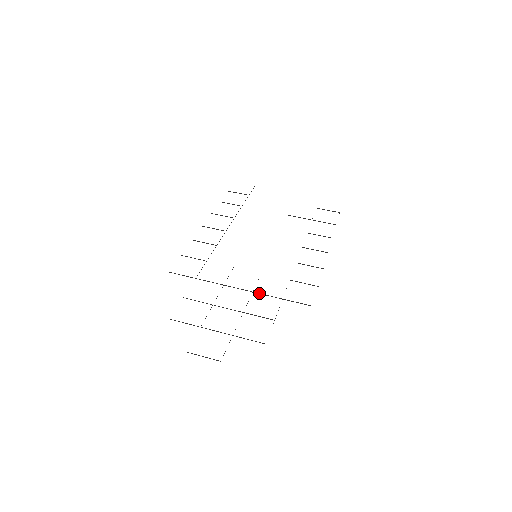
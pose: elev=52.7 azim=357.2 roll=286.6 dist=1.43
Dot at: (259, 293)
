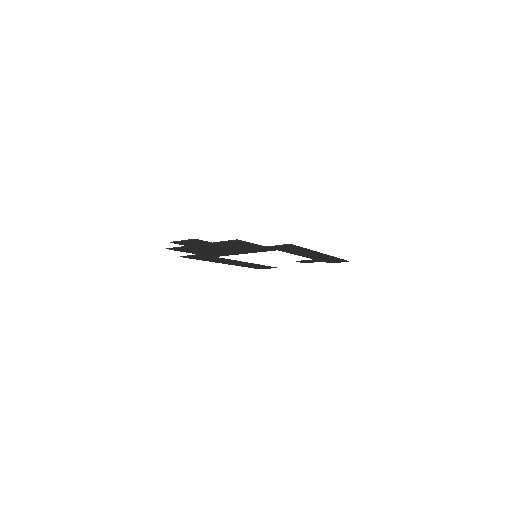
Dot at: (247, 249)
